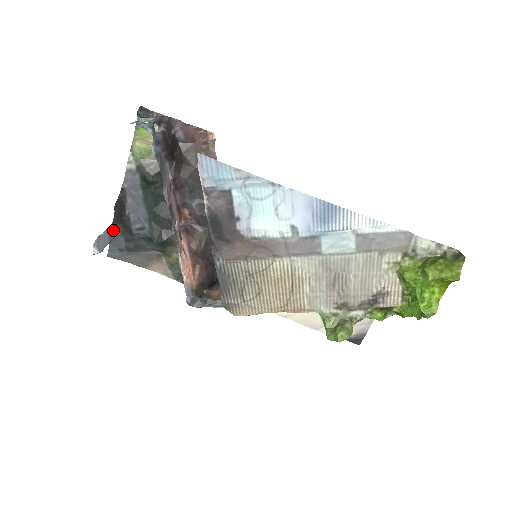
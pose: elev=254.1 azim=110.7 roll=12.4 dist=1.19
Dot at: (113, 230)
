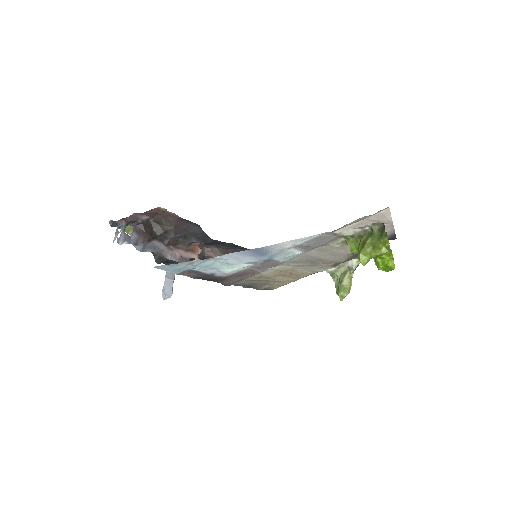
Dot at: occluded
